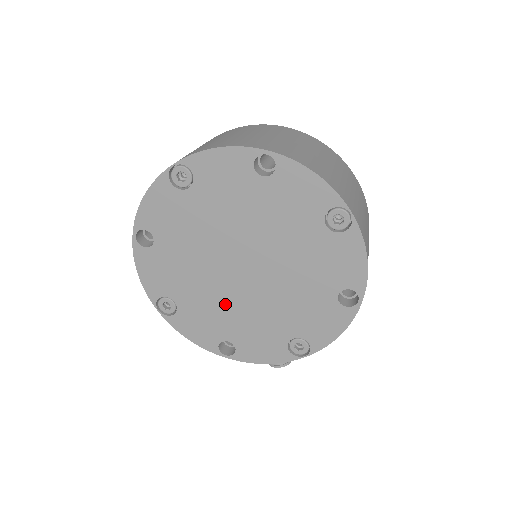
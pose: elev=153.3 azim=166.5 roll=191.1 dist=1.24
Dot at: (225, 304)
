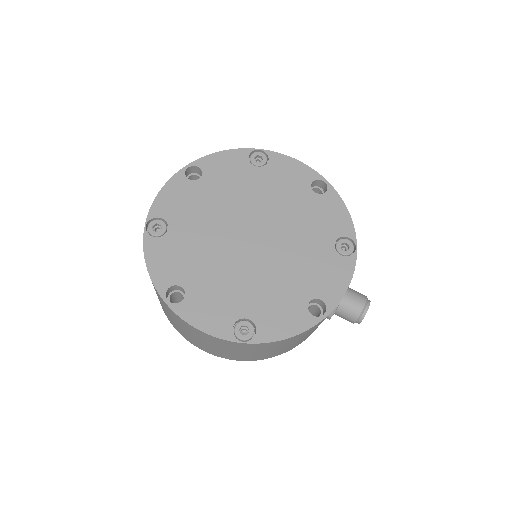
Dot at: (274, 275)
